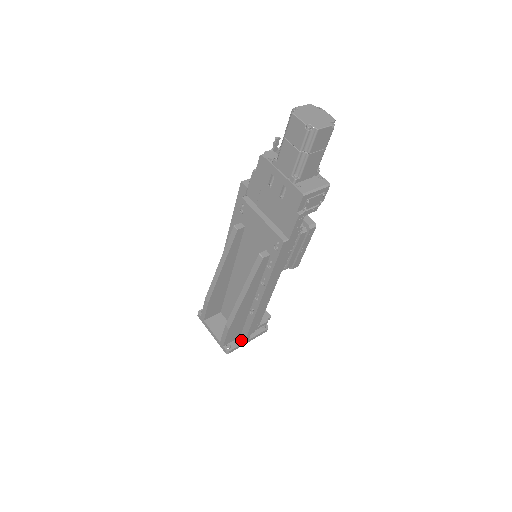
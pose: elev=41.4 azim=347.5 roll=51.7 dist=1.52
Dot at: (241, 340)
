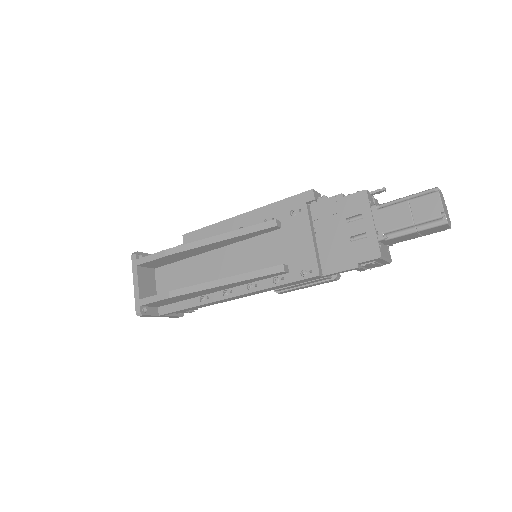
Dot at: (157, 311)
